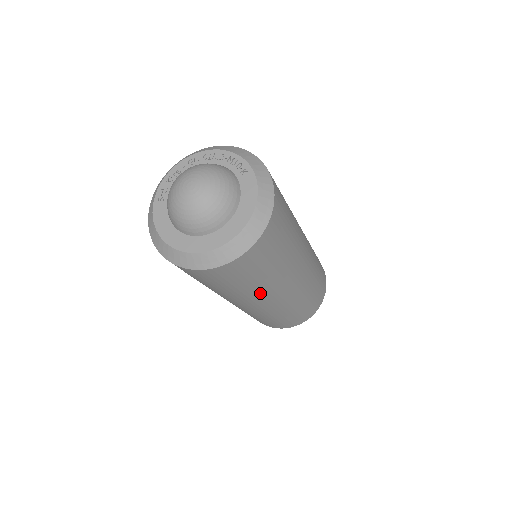
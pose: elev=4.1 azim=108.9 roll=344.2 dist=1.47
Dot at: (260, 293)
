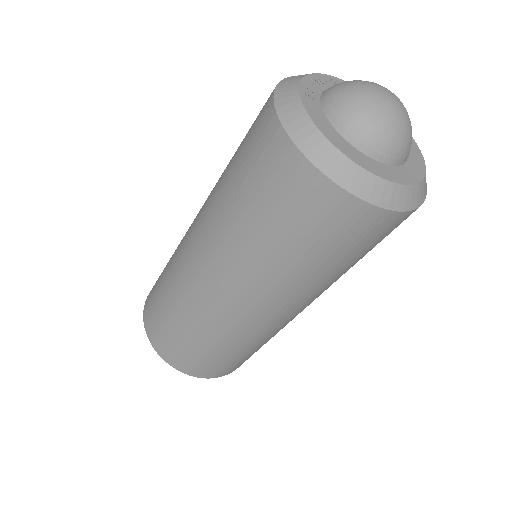
Dot at: (314, 291)
